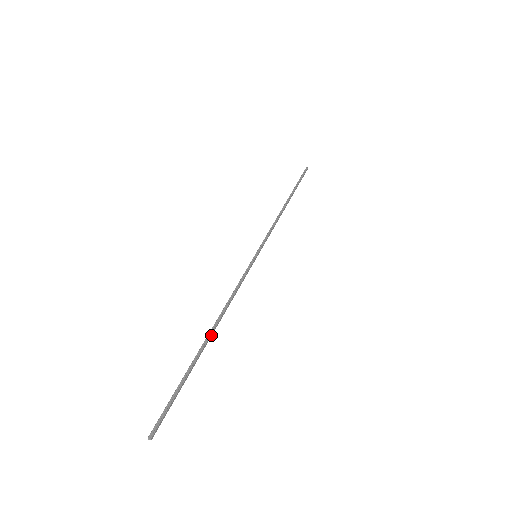
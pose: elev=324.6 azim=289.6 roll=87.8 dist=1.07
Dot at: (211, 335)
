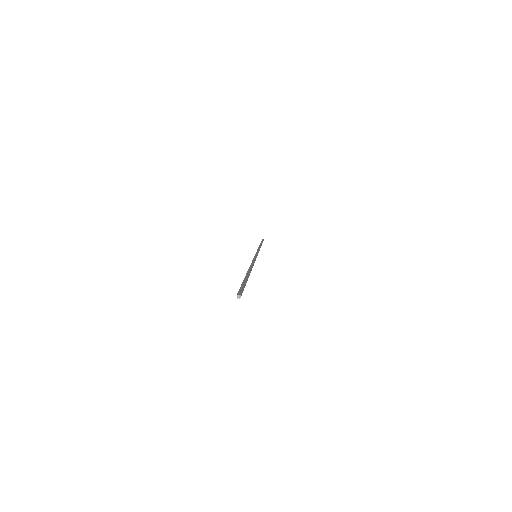
Dot at: (250, 272)
